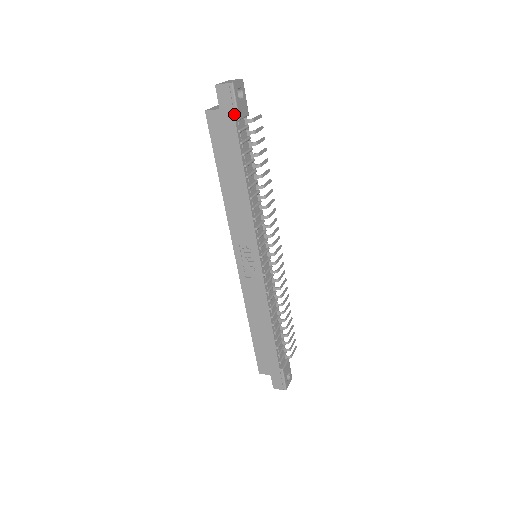
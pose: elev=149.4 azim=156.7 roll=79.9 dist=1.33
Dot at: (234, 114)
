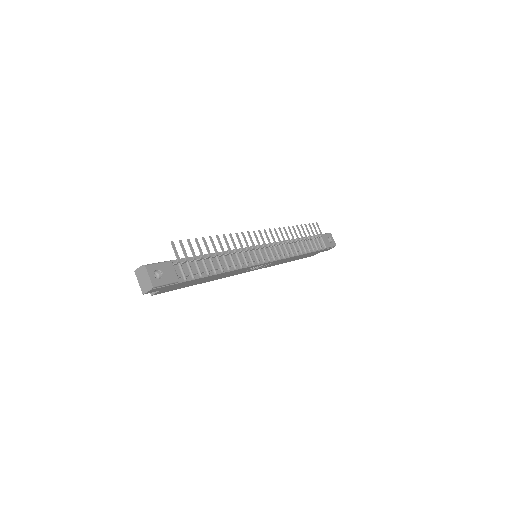
Dot at: (173, 284)
